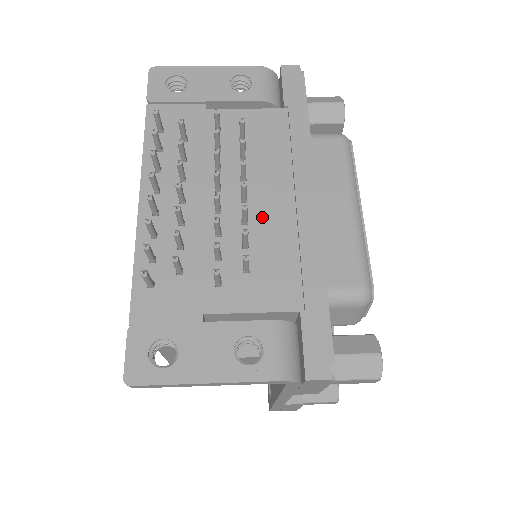
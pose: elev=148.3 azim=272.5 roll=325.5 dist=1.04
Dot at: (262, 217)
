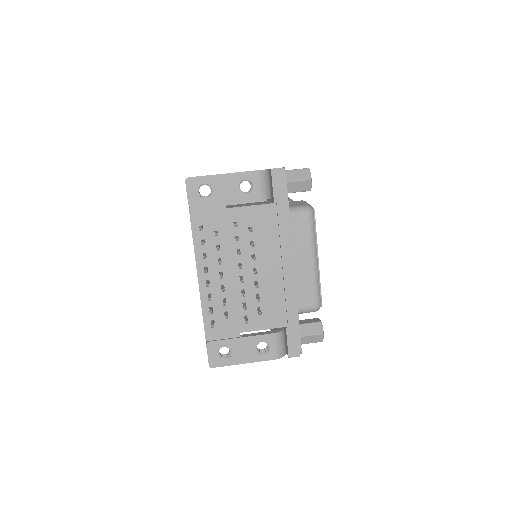
Dot at: (265, 279)
